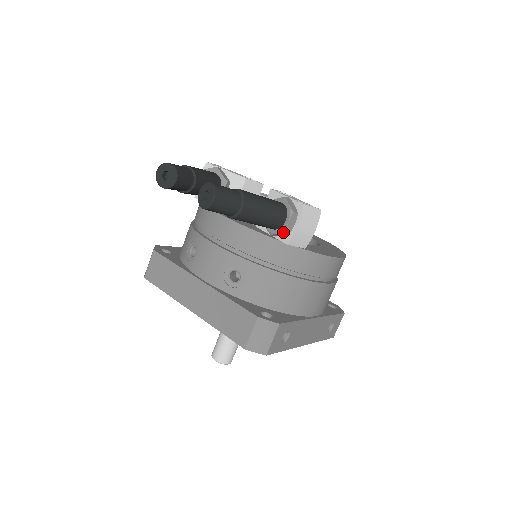
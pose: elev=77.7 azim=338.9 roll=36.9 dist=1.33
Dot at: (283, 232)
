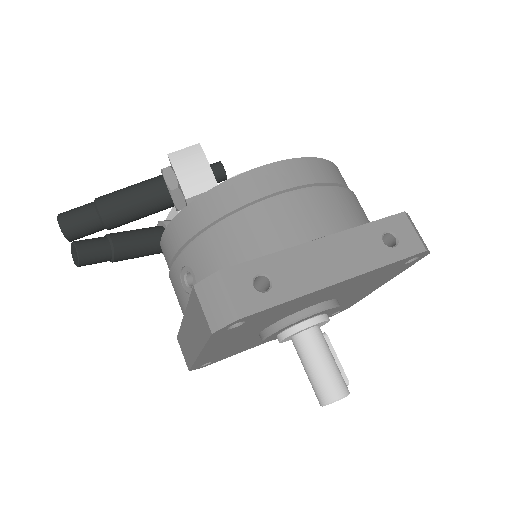
Dot at: (171, 193)
